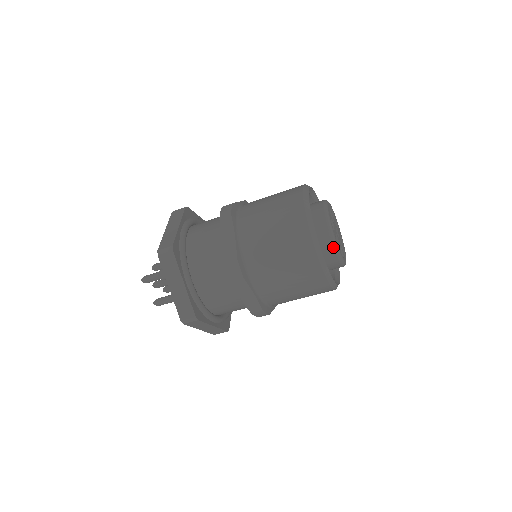
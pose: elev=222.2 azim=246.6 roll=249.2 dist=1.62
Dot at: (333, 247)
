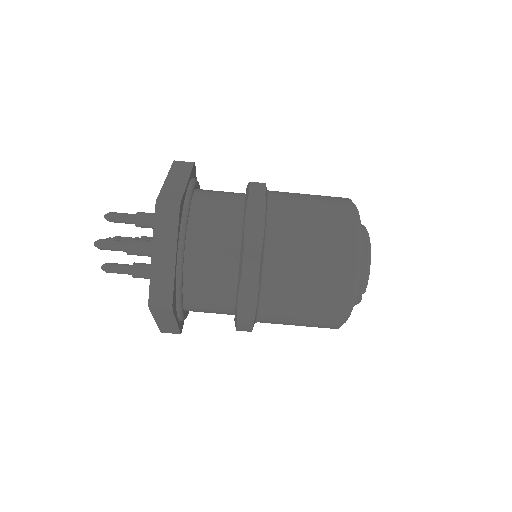
Dot at: (366, 237)
